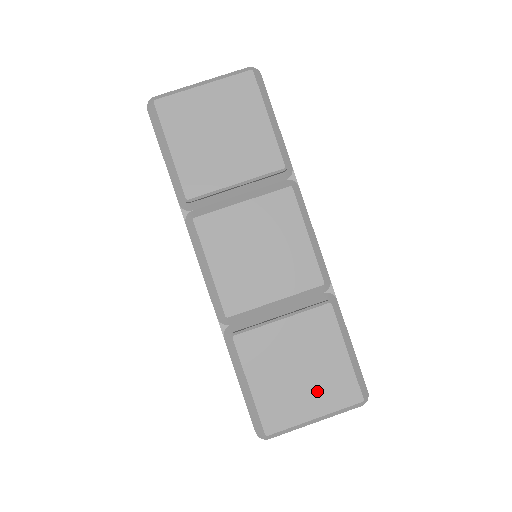
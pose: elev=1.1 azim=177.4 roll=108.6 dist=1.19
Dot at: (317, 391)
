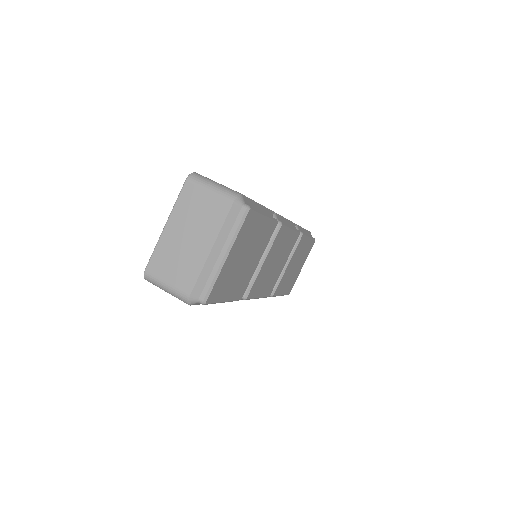
Dot at: (302, 262)
